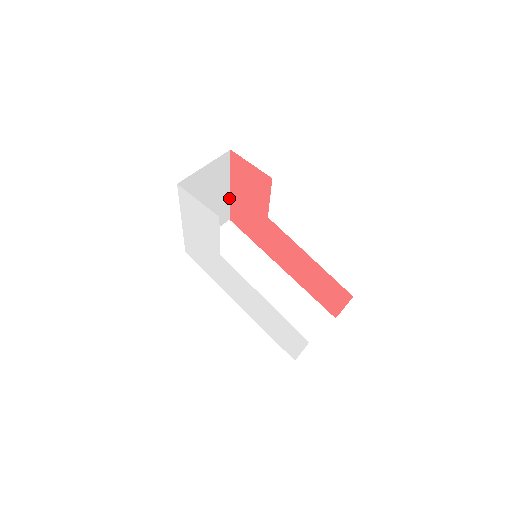
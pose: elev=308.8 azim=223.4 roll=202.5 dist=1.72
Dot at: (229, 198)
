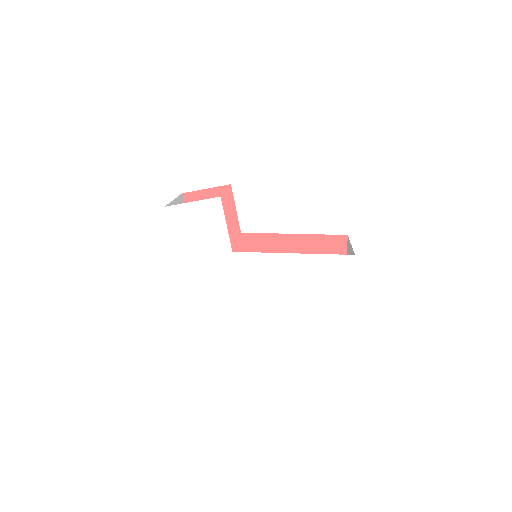
Dot at: occluded
